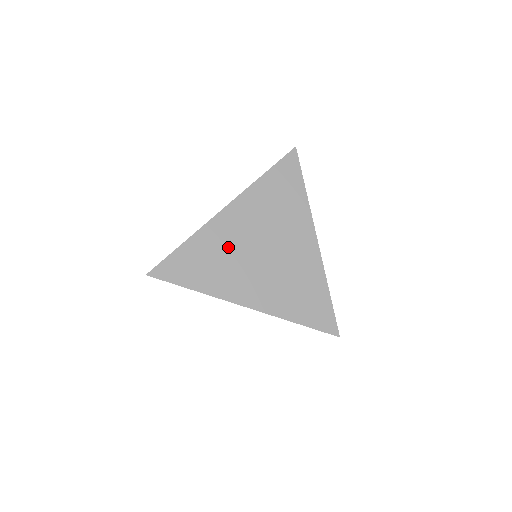
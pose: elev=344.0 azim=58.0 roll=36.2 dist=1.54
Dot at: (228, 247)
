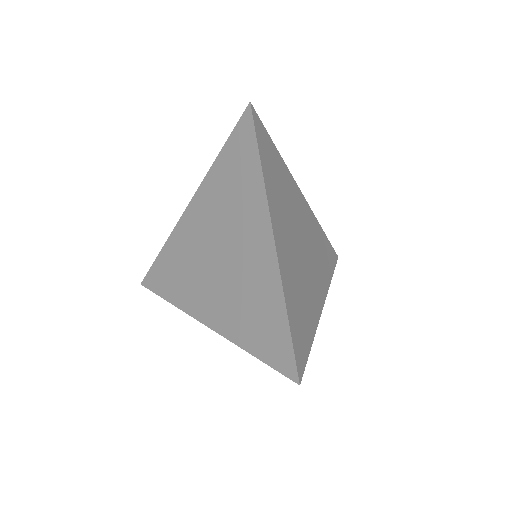
Dot at: (191, 252)
